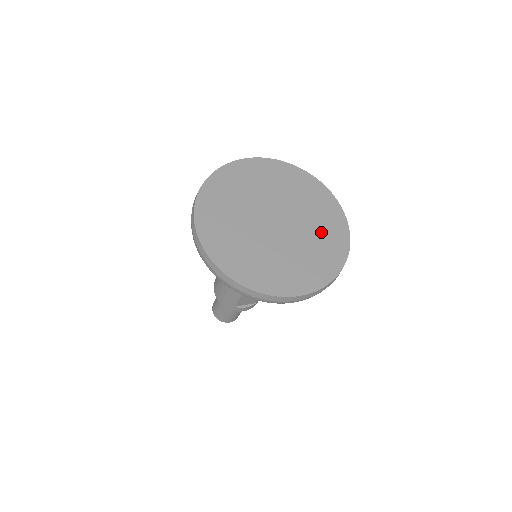
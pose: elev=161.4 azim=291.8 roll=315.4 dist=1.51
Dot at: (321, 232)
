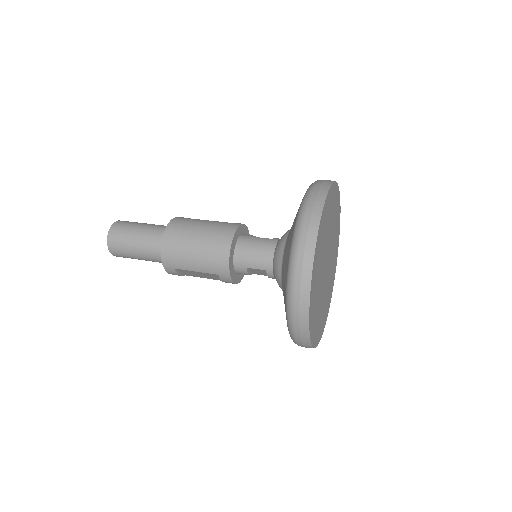
Dot at: occluded
